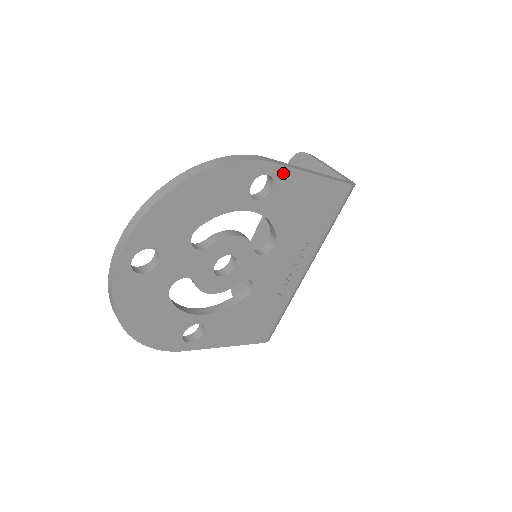
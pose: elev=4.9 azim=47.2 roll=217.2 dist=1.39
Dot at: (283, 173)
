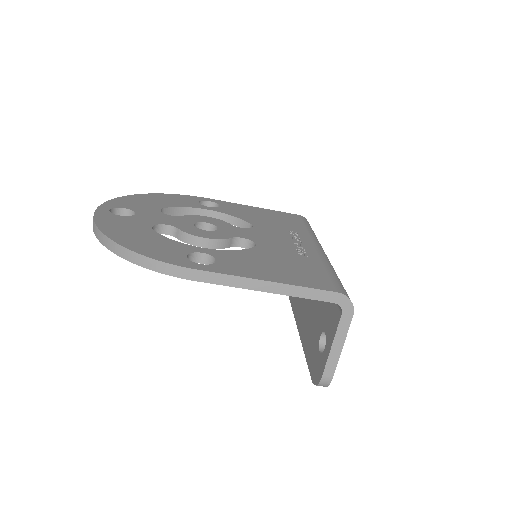
Dot at: (223, 203)
